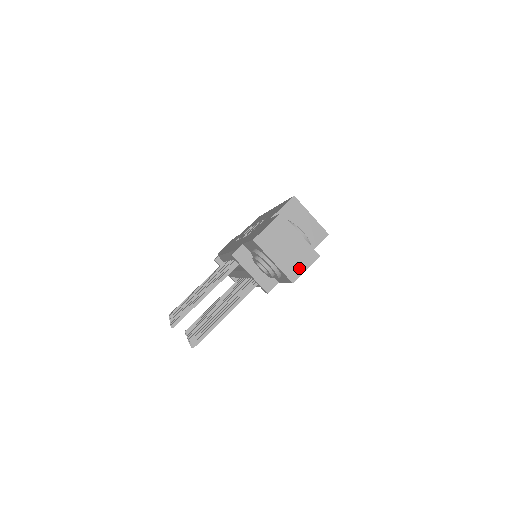
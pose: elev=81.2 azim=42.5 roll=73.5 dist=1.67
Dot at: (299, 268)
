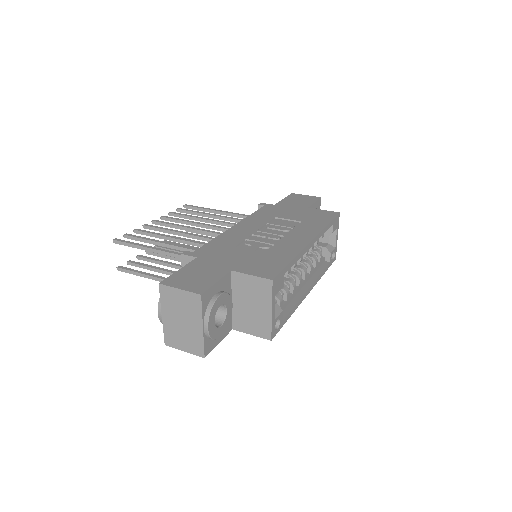
Dot at: (179, 343)
